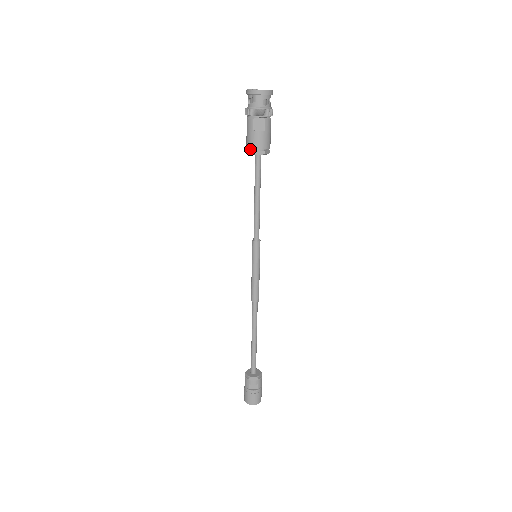
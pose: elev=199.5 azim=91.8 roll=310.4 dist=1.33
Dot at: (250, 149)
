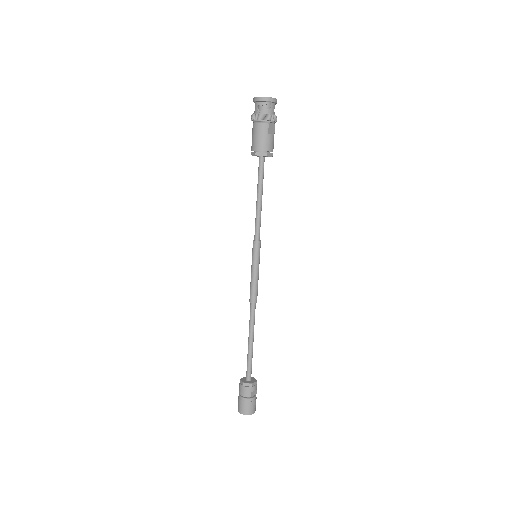
Dot at: (260, 152)
